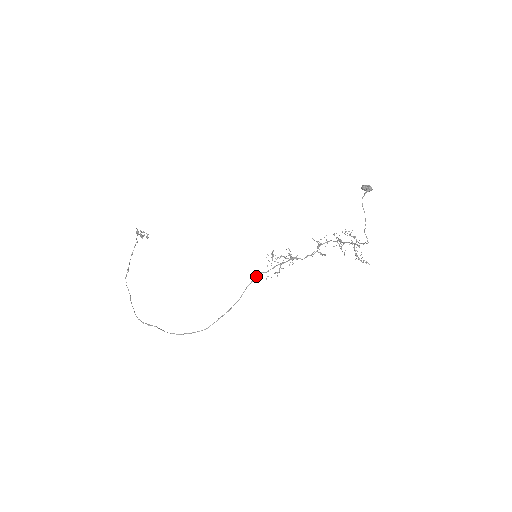
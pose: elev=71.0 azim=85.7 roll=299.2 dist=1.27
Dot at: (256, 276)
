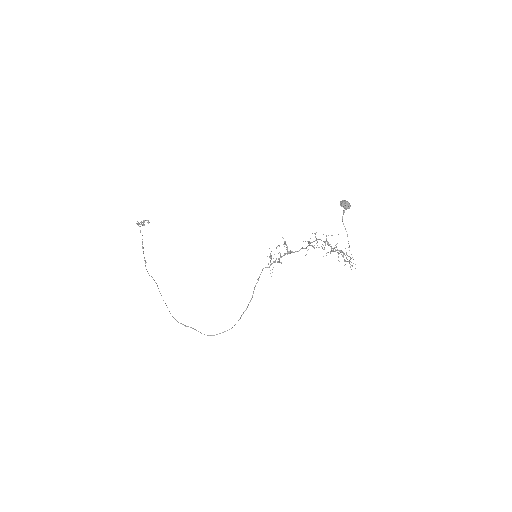
Dot at: occluded
